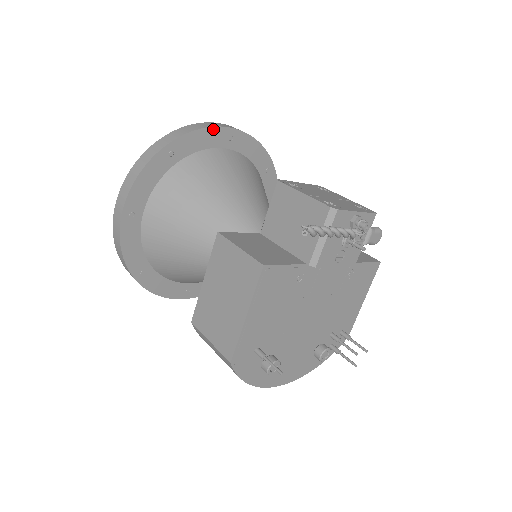
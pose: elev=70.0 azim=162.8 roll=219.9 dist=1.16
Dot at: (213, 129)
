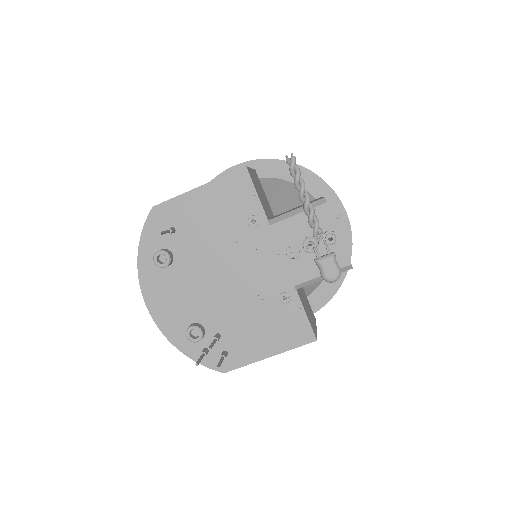
Dot at: (334, 195)
